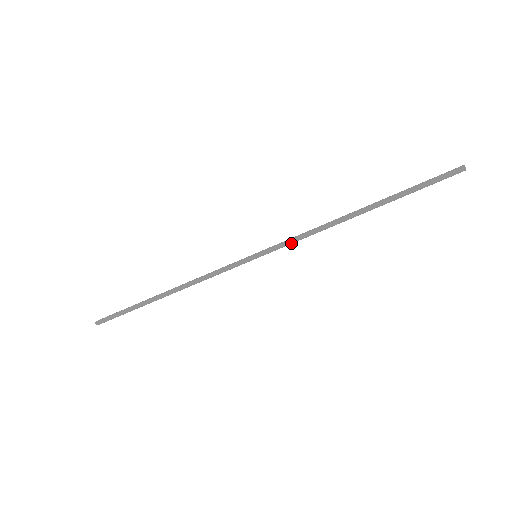
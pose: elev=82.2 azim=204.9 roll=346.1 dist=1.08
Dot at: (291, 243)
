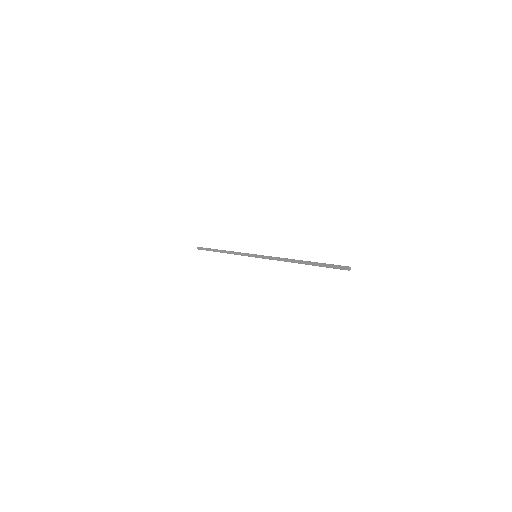
Dot at: (269, 259)
